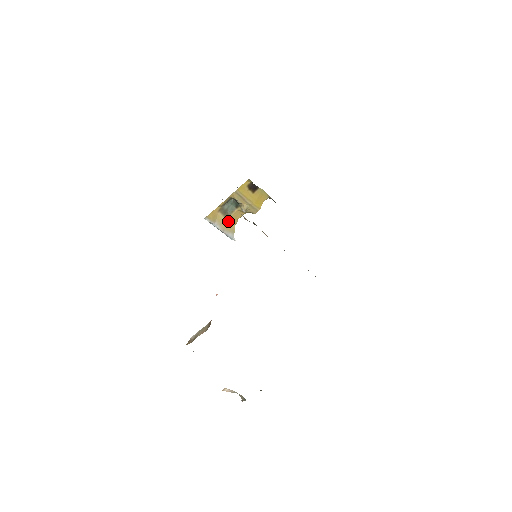
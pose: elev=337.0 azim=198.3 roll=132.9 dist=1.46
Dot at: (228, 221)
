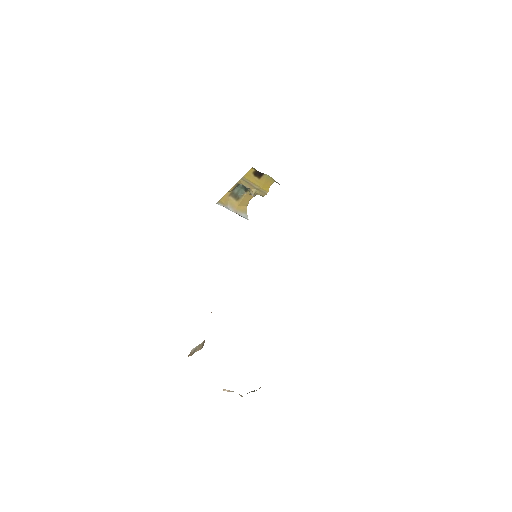
Dot at: (240, 203)
